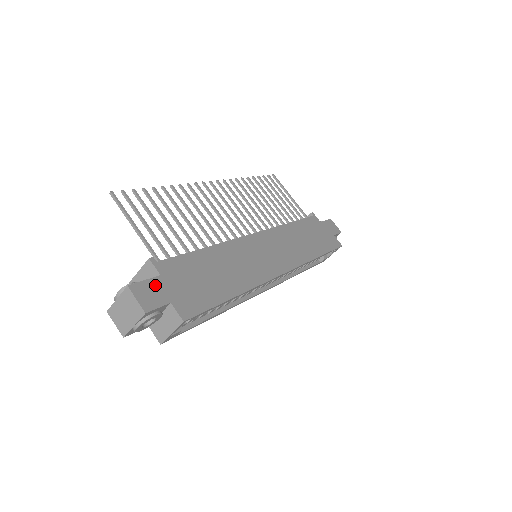
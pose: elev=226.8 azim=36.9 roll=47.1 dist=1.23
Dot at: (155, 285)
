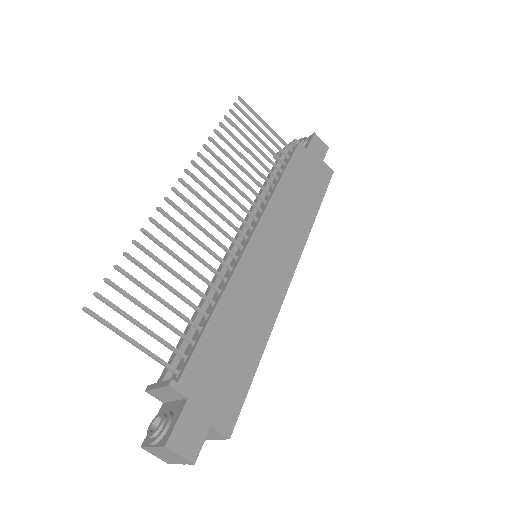
Dot at: (188, 418)
